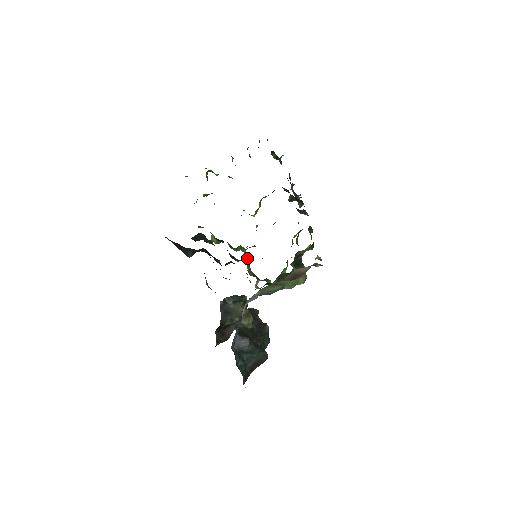
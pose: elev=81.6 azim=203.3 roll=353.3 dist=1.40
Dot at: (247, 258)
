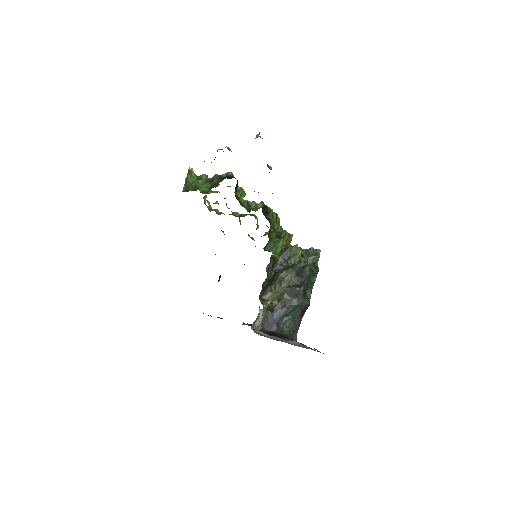
Dot at: occluded
